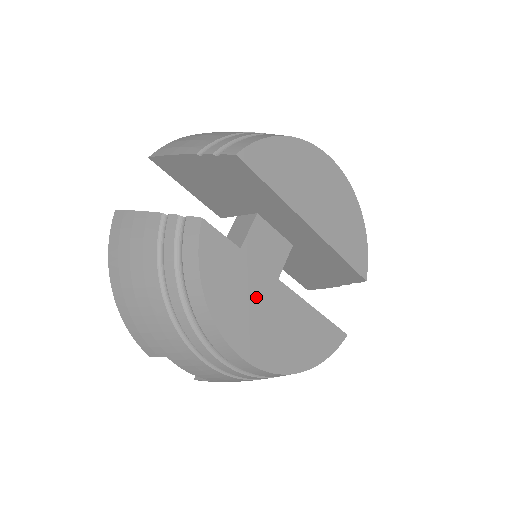
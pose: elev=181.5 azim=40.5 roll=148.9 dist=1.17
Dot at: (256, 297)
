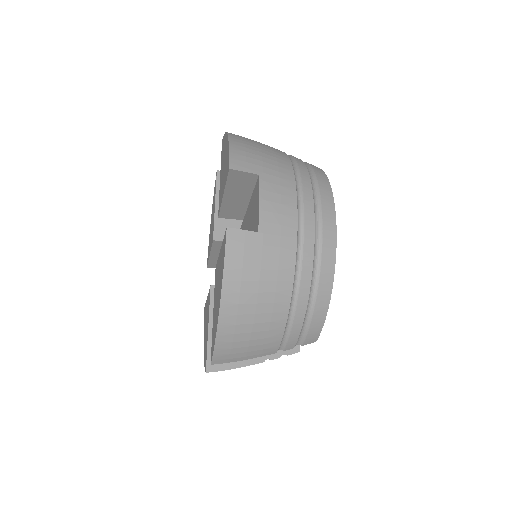
Dot at: occluded
